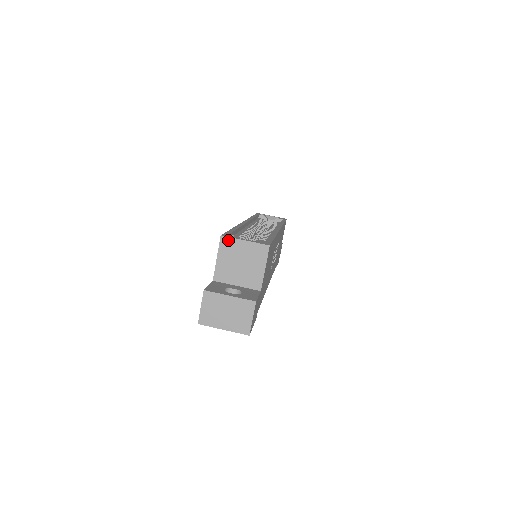
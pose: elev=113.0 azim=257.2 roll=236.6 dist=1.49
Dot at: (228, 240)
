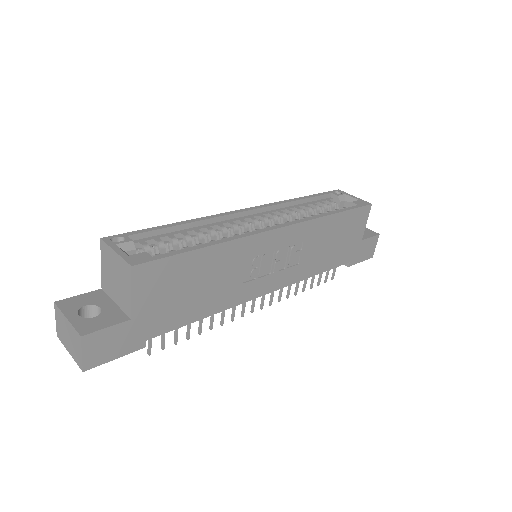
Dot at: (105, 246)
